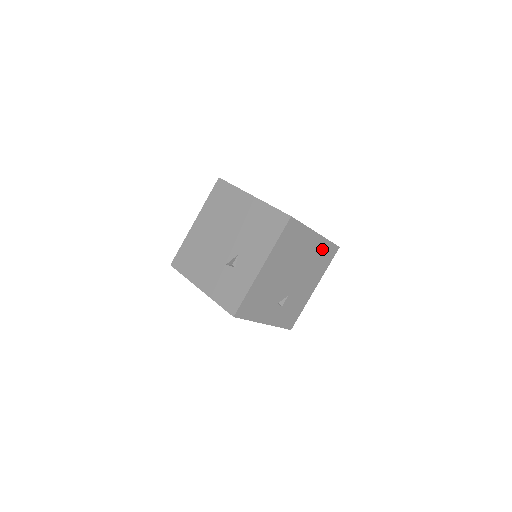
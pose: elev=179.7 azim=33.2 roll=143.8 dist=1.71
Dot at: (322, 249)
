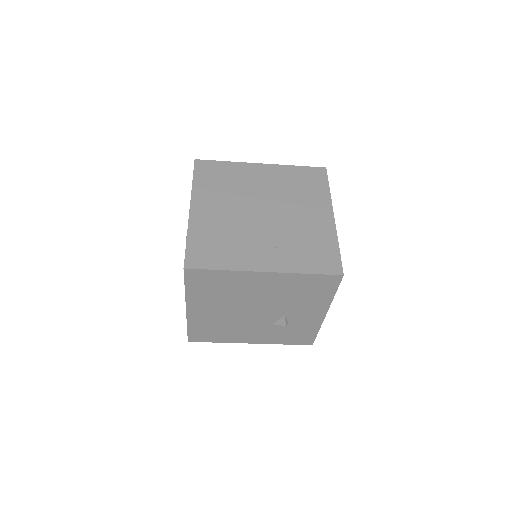
Dot at: occluded
